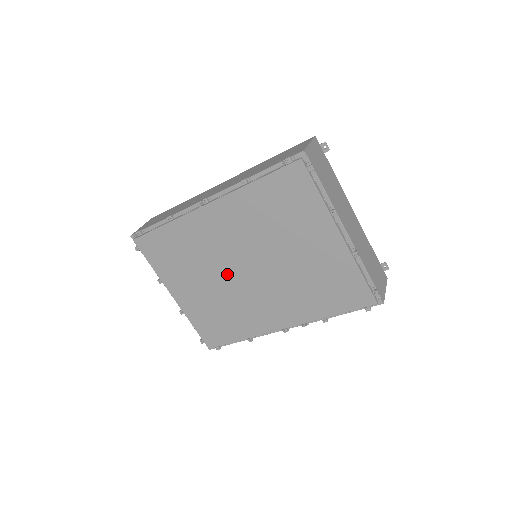
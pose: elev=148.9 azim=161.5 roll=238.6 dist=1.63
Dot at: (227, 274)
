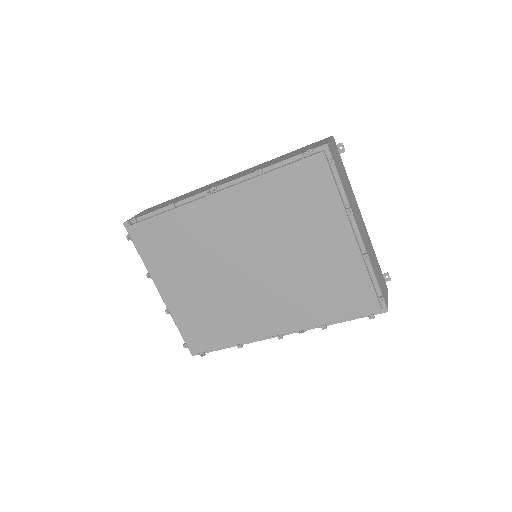
Dot at: (226, 271)
